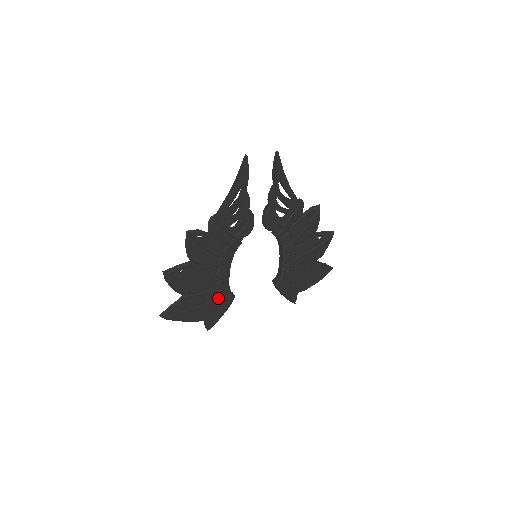
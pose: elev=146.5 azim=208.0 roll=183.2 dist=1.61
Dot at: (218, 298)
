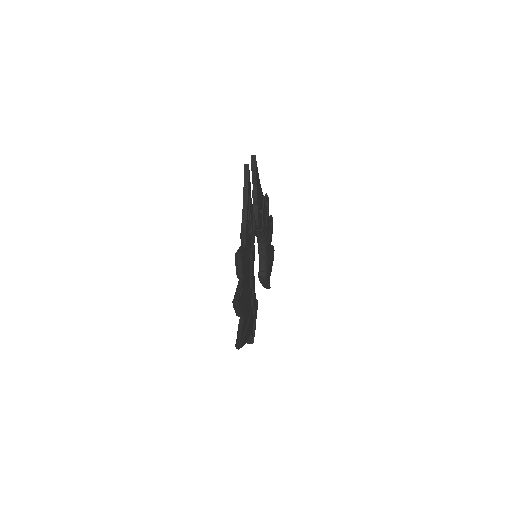
Dot at: (253, 307)
